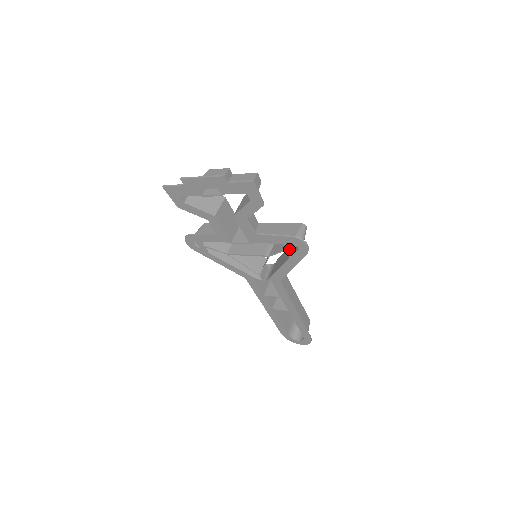
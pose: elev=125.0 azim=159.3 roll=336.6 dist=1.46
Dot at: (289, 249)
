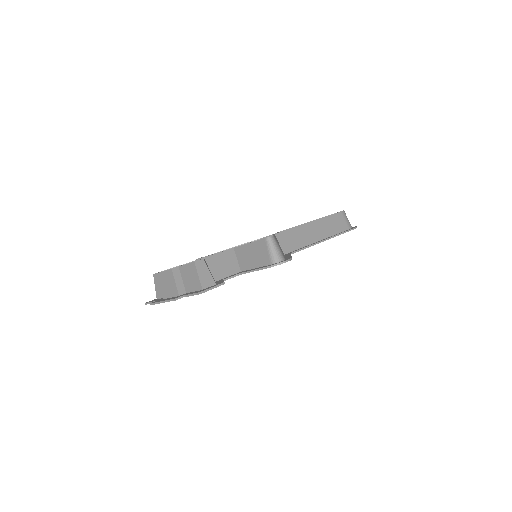
Dot at: occluded
